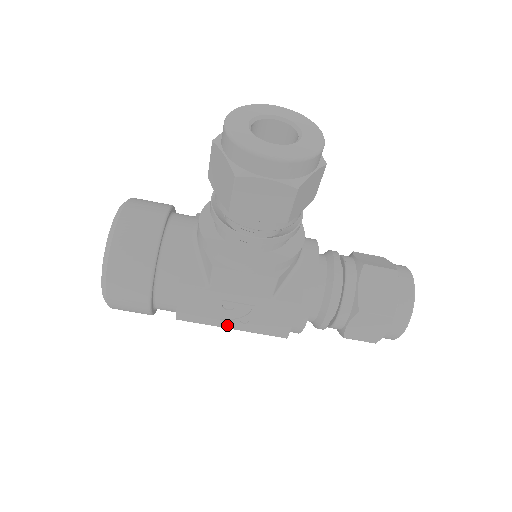
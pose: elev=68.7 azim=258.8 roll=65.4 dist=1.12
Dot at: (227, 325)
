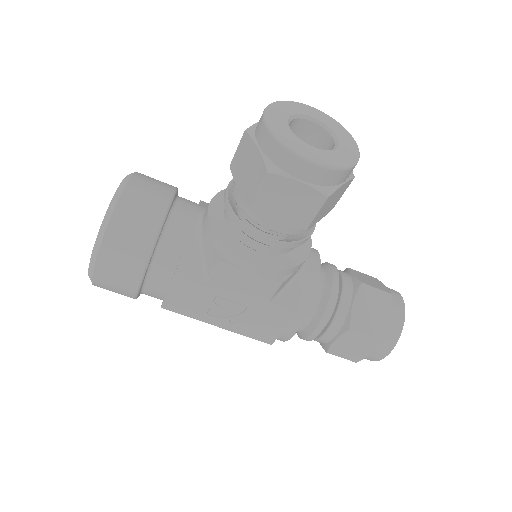
Dot at: (214, 322)
